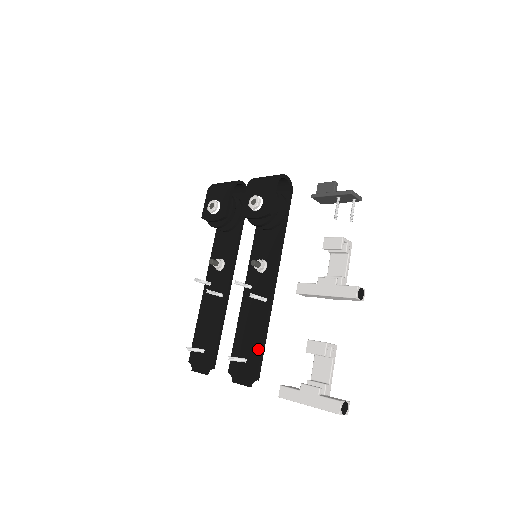
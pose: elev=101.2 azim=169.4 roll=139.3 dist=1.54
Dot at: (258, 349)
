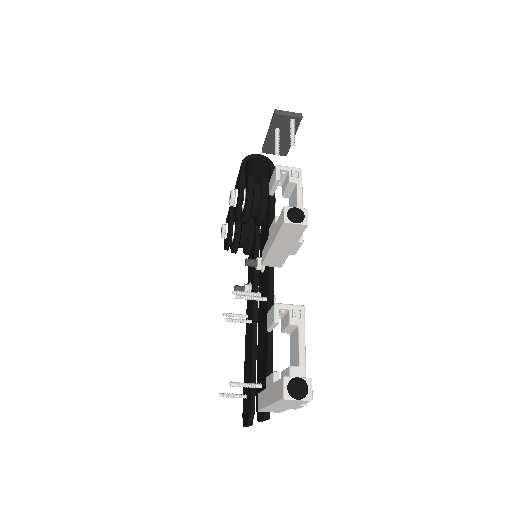
Dot at: (265, 363)
